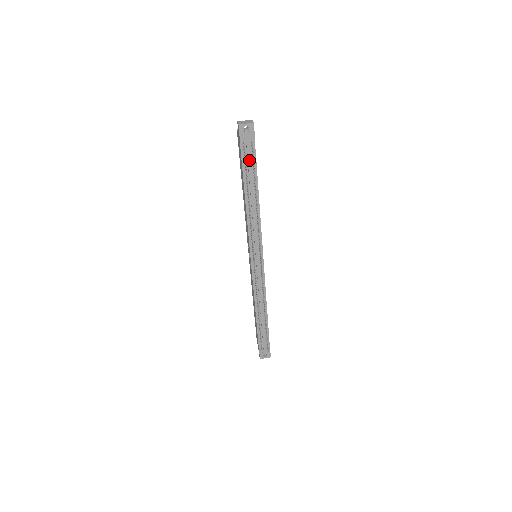
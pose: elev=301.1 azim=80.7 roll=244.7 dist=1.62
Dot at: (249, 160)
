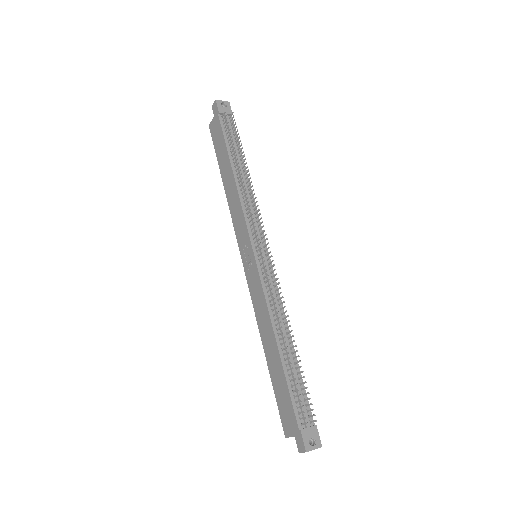
Dot at: occluded
